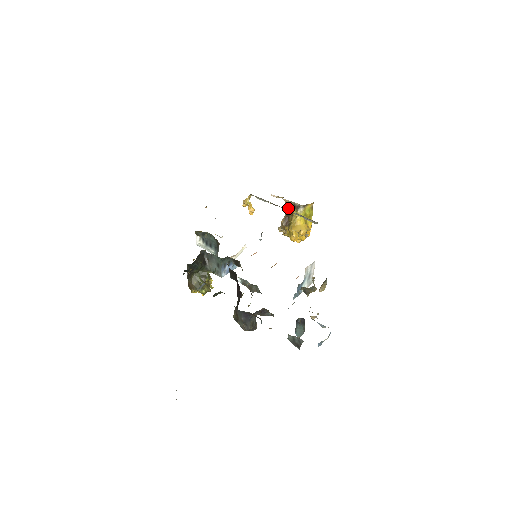
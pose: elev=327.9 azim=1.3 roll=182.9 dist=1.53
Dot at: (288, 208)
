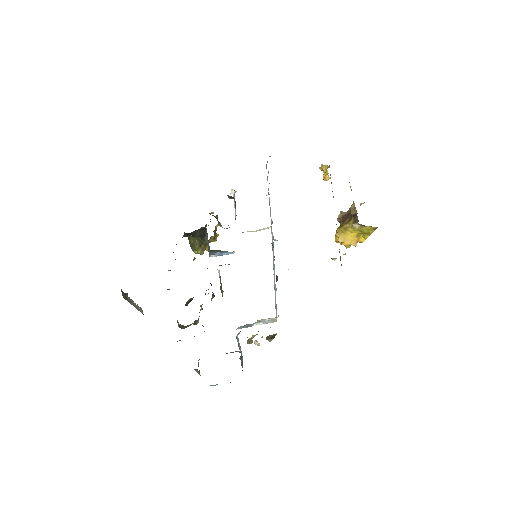
Dot at: (351, 211)
